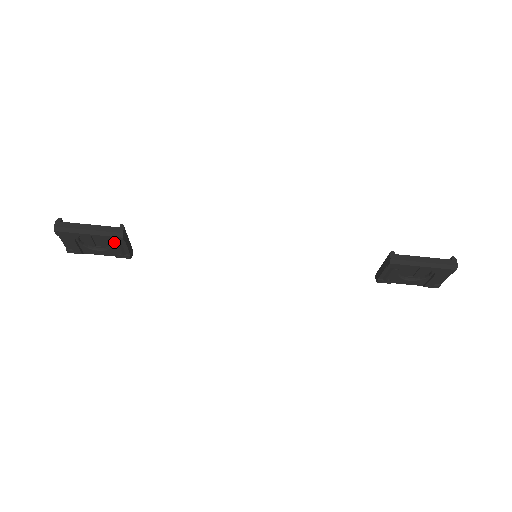
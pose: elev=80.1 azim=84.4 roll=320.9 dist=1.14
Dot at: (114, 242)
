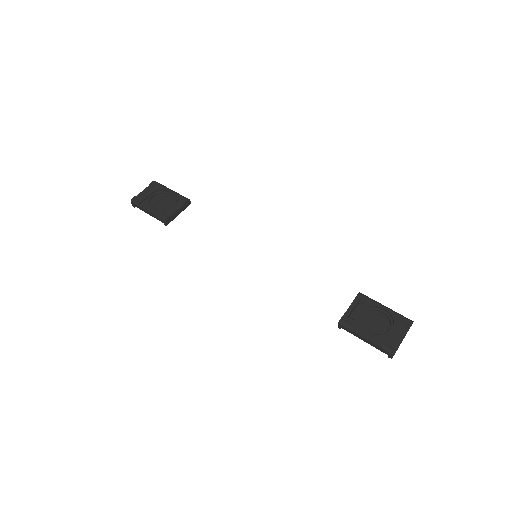
Dot at: (176, 202)
